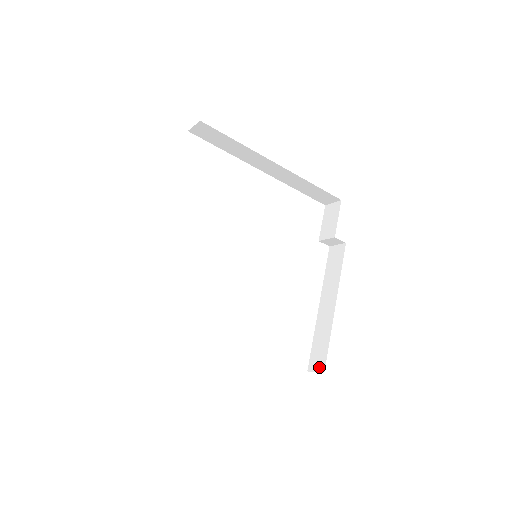
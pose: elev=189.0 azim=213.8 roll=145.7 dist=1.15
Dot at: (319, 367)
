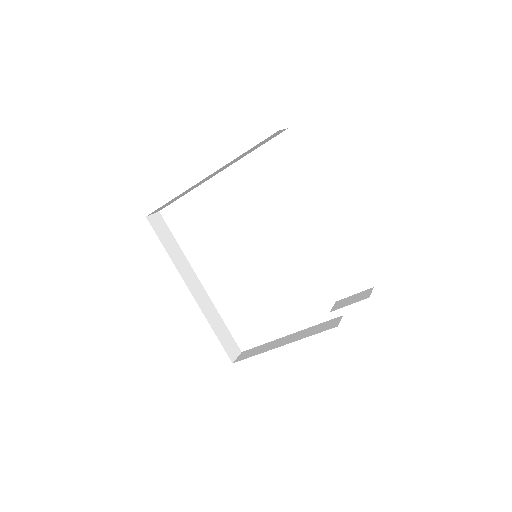
Dot at: (239, 358)
